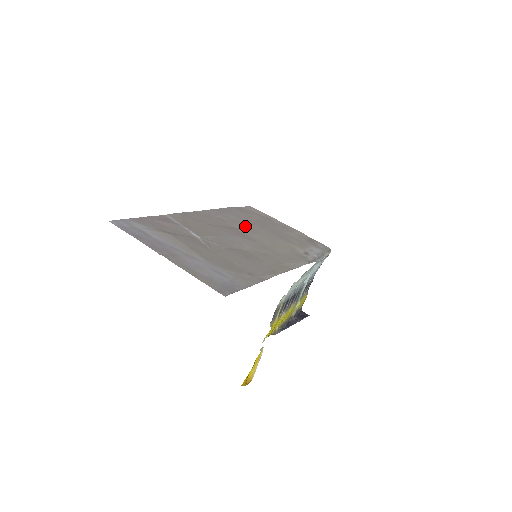
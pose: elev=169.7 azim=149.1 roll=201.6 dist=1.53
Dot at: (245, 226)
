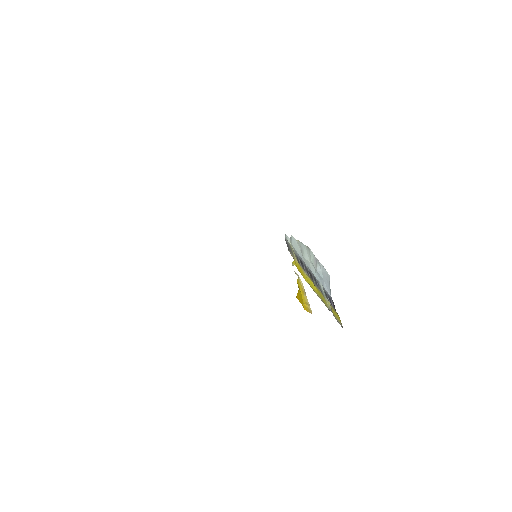
Dot at: occluded
